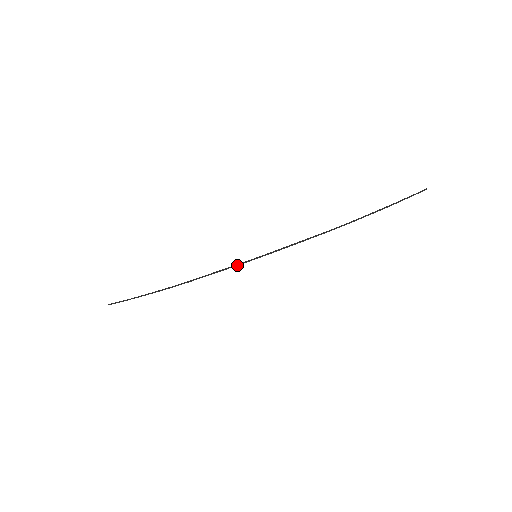
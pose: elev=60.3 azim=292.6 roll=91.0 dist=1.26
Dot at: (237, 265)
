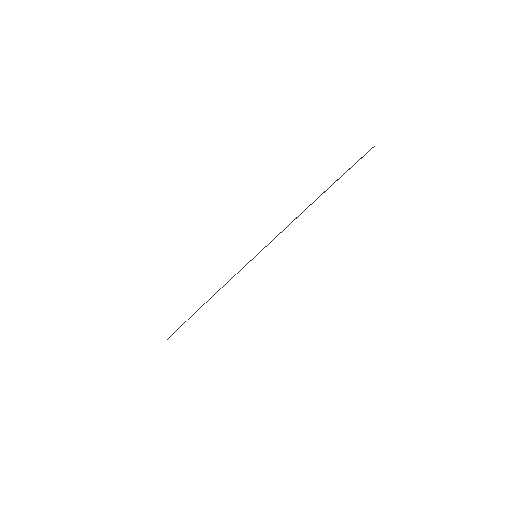
Dot at: occluded
